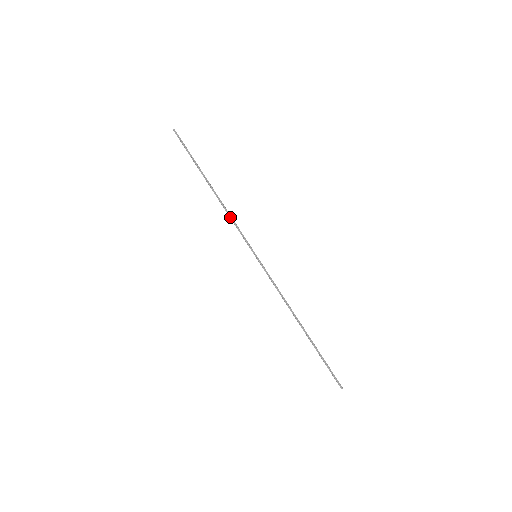
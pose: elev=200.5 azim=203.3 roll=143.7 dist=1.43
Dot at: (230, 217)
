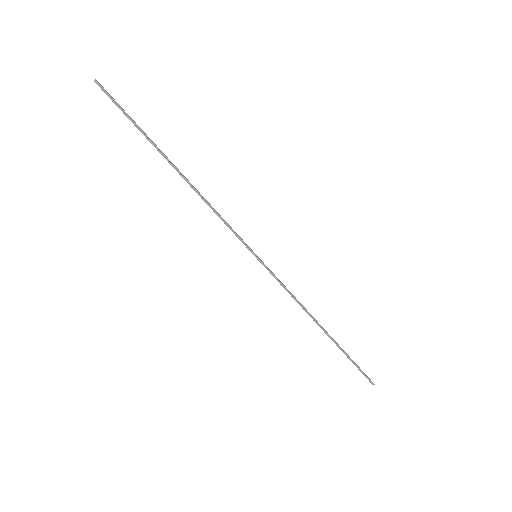
Dot at: (213, 209)
